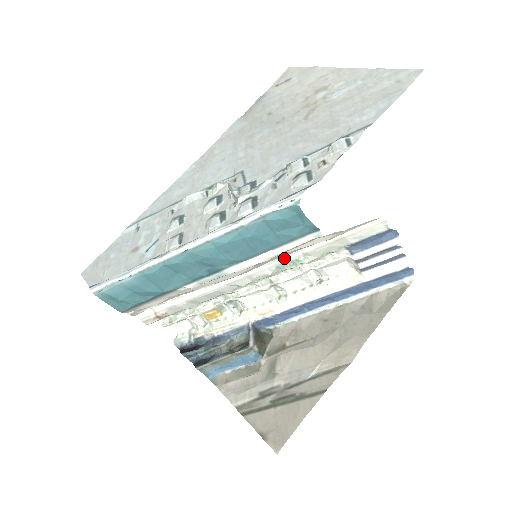
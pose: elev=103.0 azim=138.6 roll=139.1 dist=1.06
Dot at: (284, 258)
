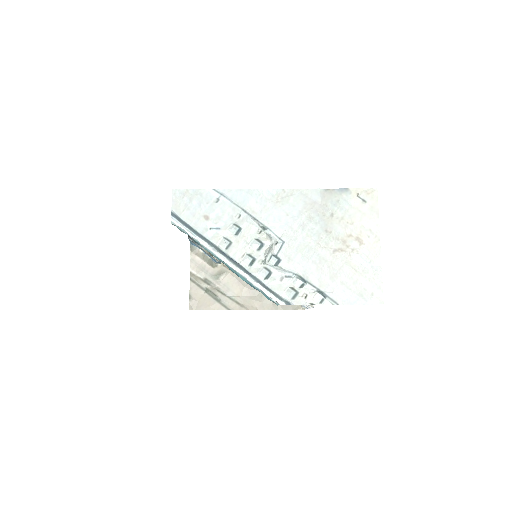
Dot at: occluded
